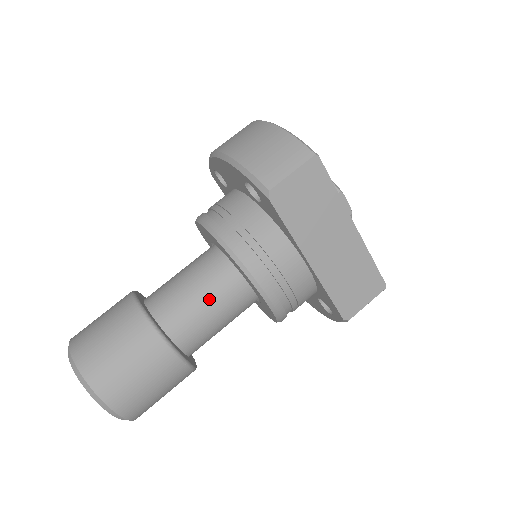
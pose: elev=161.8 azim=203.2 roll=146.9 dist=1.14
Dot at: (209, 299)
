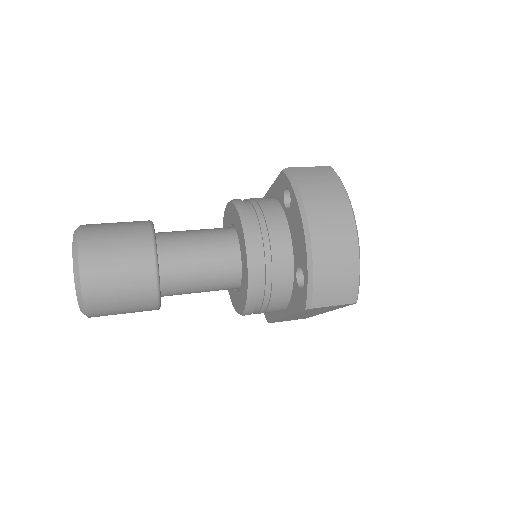
Dot at: (206, 287)
